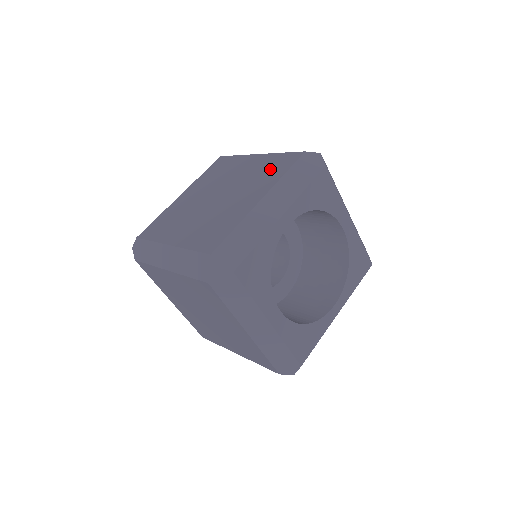
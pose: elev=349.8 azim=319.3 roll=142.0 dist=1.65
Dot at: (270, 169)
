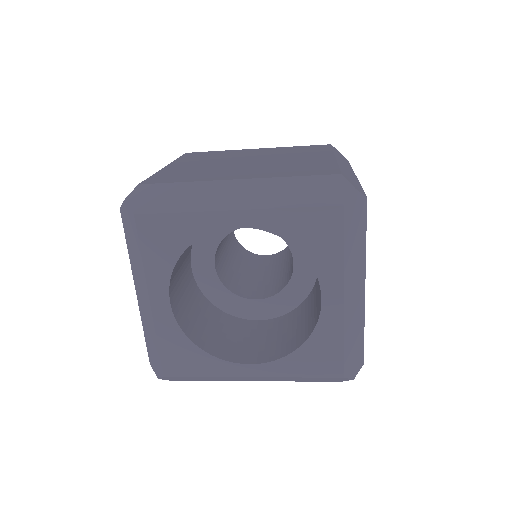
Dot at: (301, 168)
